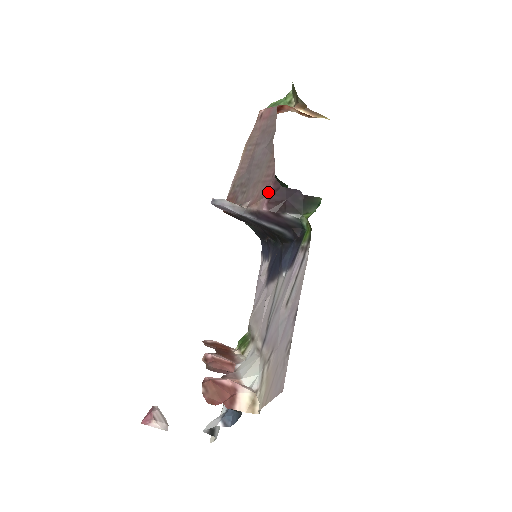
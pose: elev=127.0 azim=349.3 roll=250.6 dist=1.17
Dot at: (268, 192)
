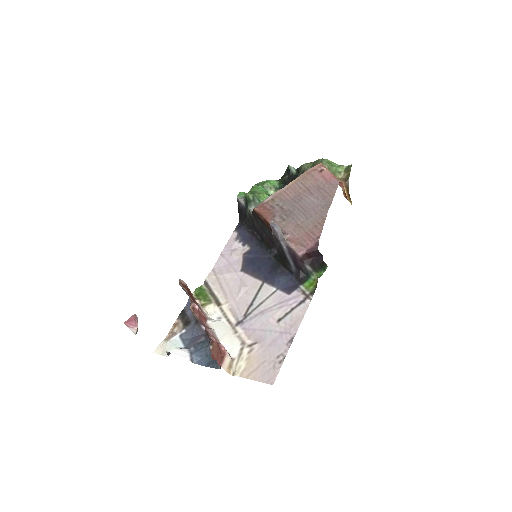
Dot at: (309, 247)
